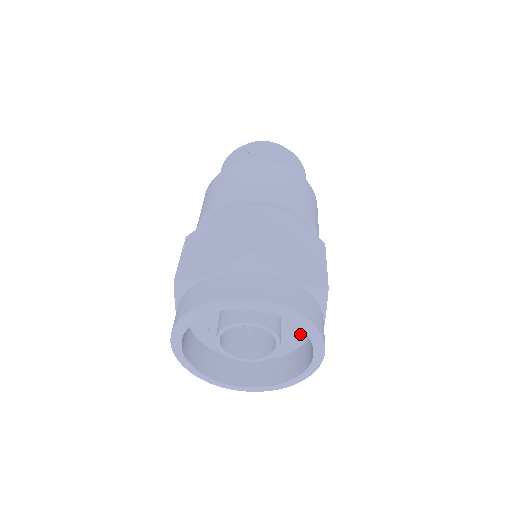
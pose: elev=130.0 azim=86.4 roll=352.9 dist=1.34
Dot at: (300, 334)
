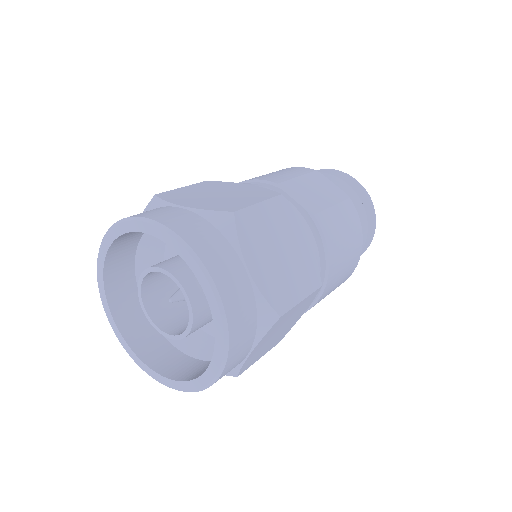
Dot at: occluded
